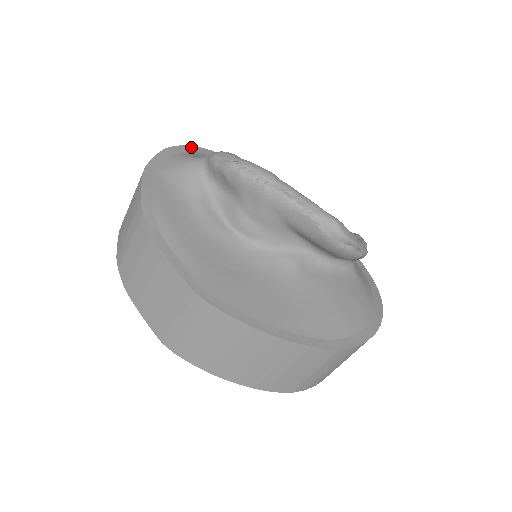
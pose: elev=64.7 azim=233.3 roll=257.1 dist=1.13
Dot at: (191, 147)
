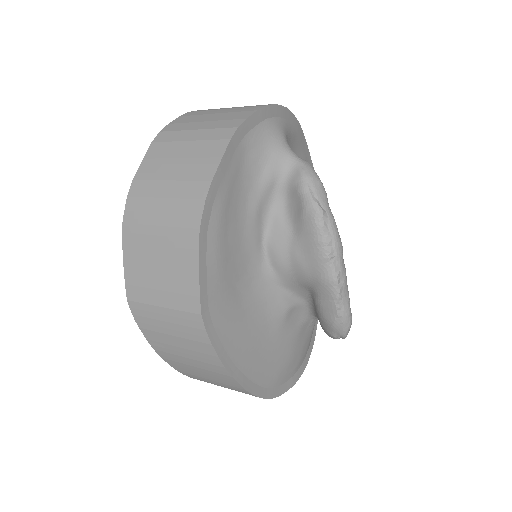
Dot at: (285, 110)
